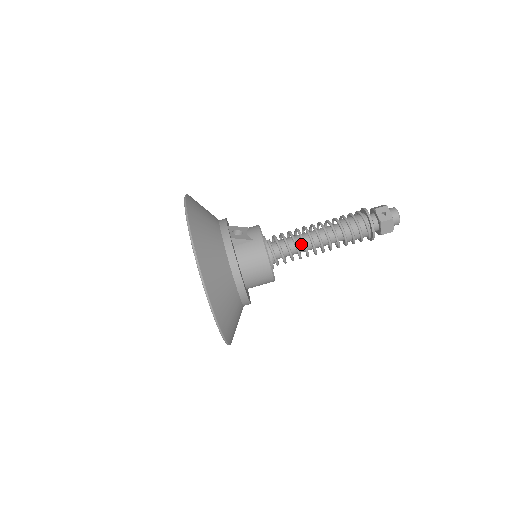
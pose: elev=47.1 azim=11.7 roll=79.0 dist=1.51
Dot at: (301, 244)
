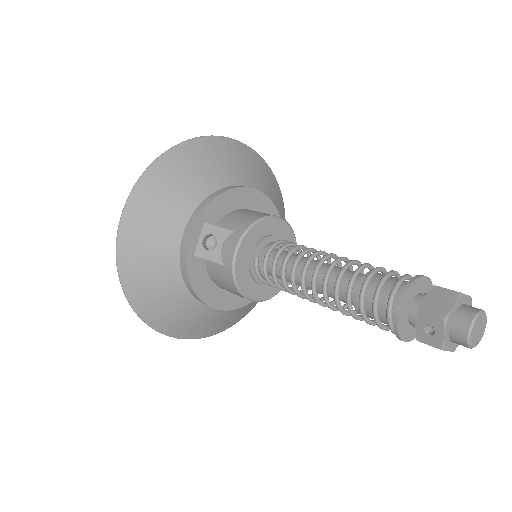
Dot at: (298, 284)
